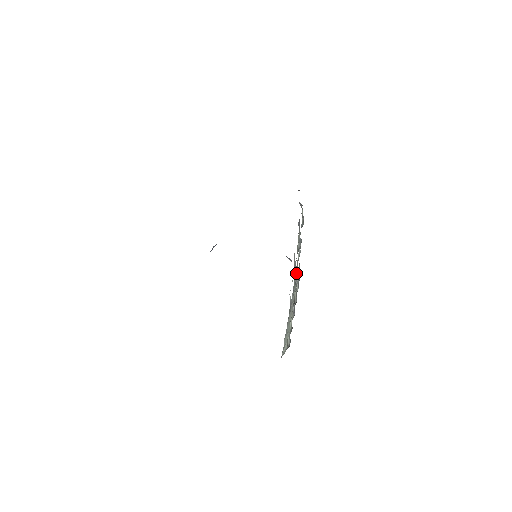
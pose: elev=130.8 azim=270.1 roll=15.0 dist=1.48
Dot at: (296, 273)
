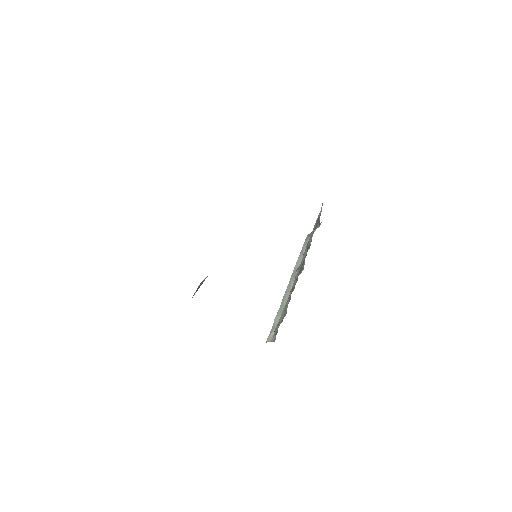
Dot at: occluded
